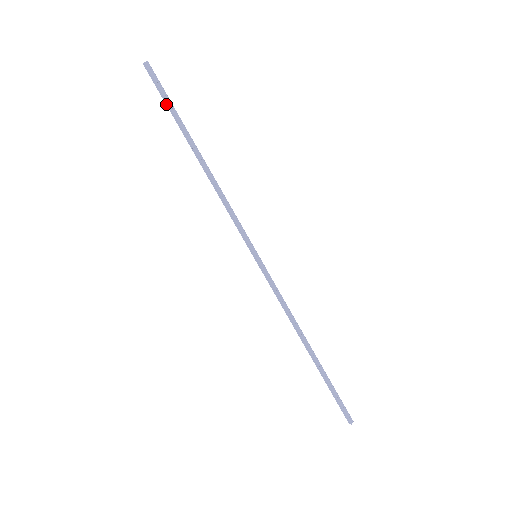
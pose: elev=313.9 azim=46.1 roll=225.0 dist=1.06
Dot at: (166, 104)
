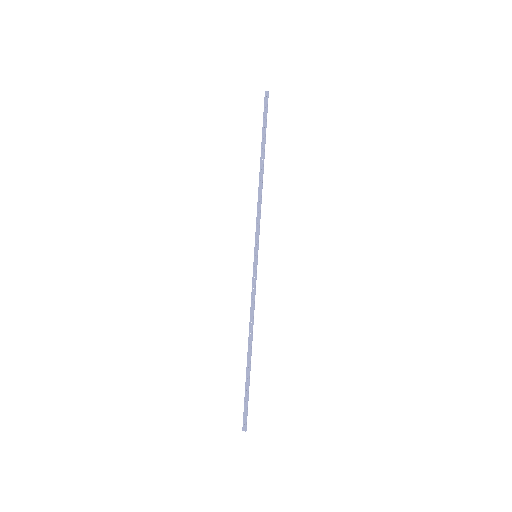
Dot at: (263, 123)
